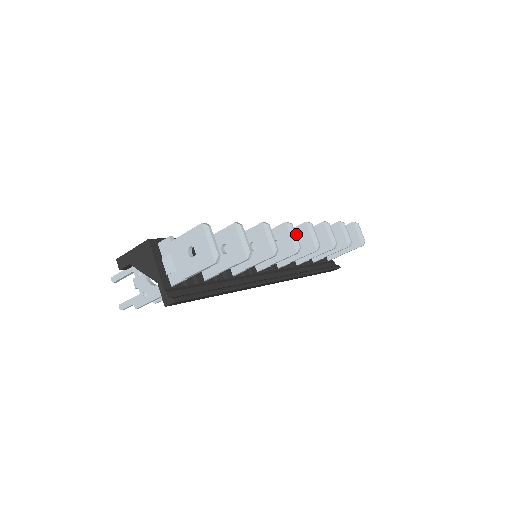
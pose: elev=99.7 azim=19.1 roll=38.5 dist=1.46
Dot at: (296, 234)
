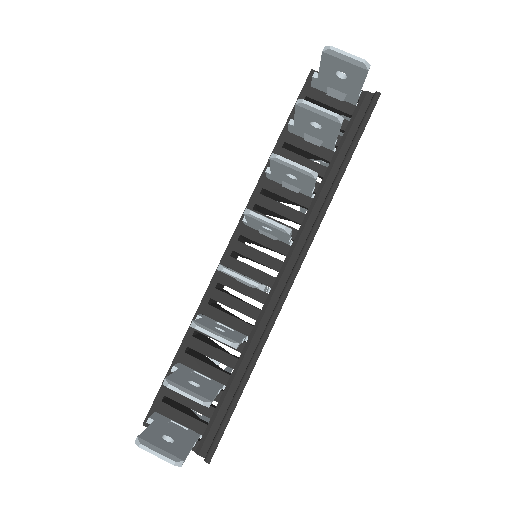
Dot at: (255, 223)
